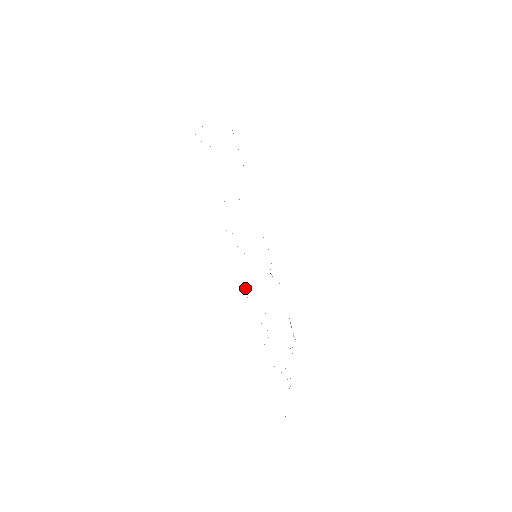
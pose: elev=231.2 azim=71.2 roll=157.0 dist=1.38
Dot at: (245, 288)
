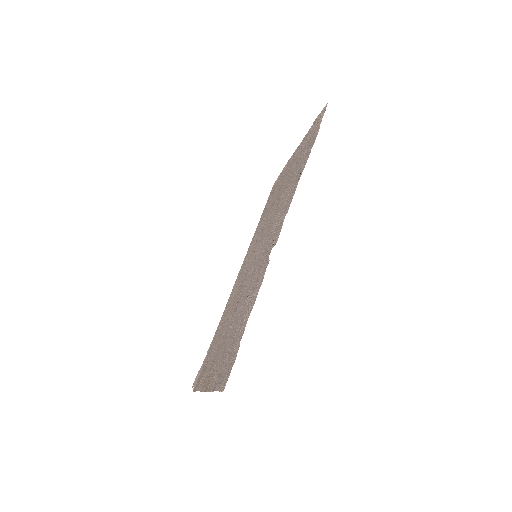
Dot at: (279, 234)
